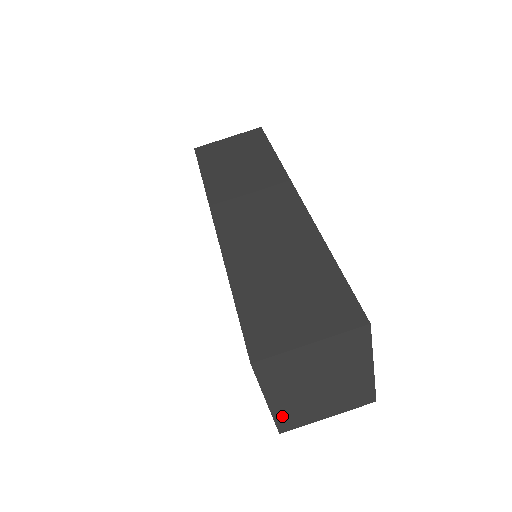
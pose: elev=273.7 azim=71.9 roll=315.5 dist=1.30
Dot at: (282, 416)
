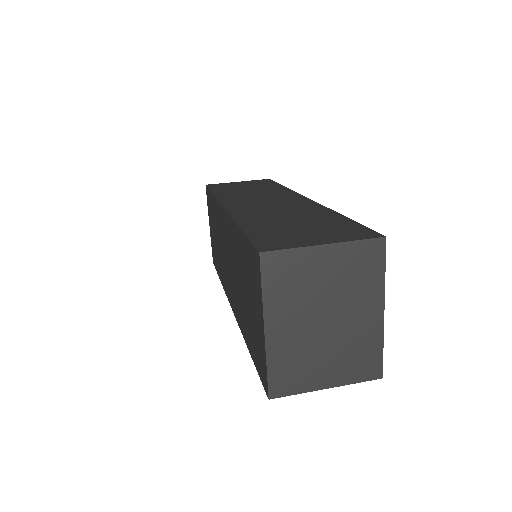
Dot at: (277, 364)
